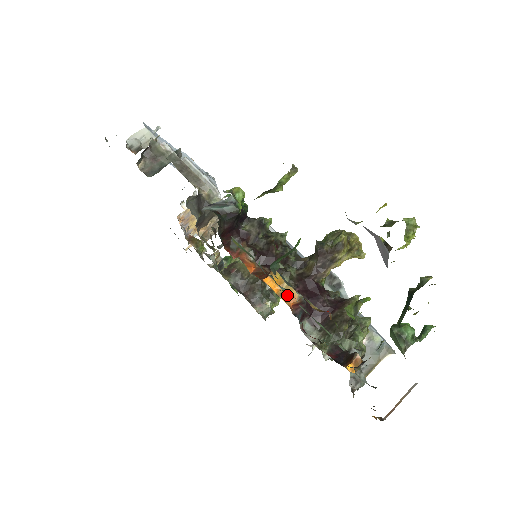
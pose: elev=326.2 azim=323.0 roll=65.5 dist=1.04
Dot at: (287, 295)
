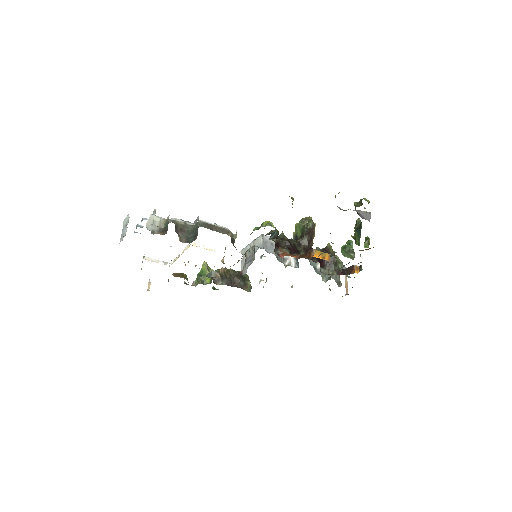
Dot at: occluded
